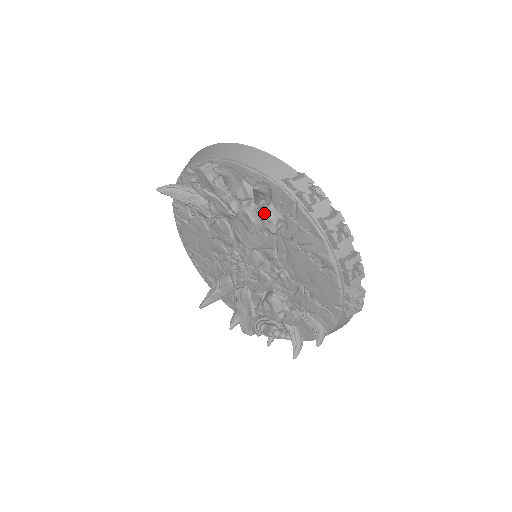
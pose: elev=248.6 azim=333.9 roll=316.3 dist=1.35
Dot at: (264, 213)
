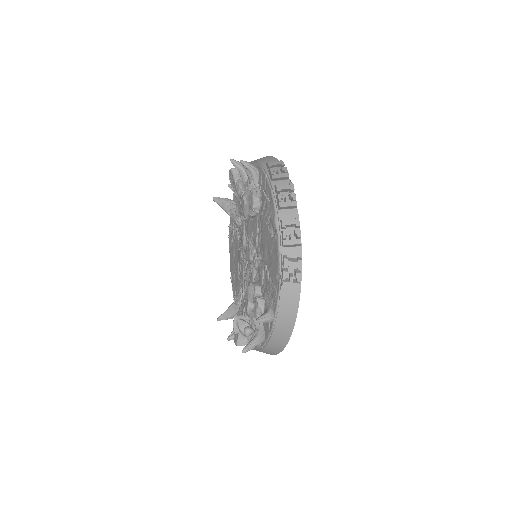
Dot at: (251, 192)
